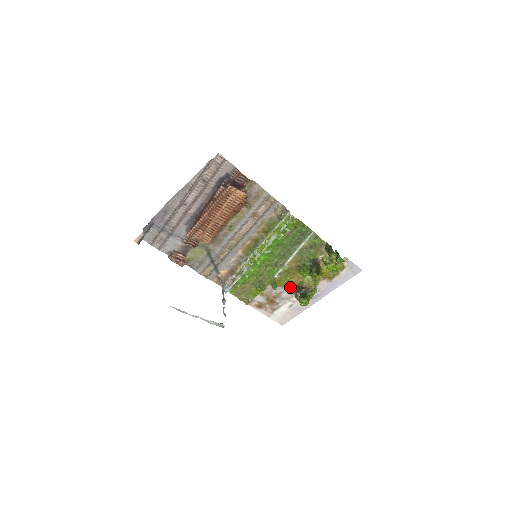
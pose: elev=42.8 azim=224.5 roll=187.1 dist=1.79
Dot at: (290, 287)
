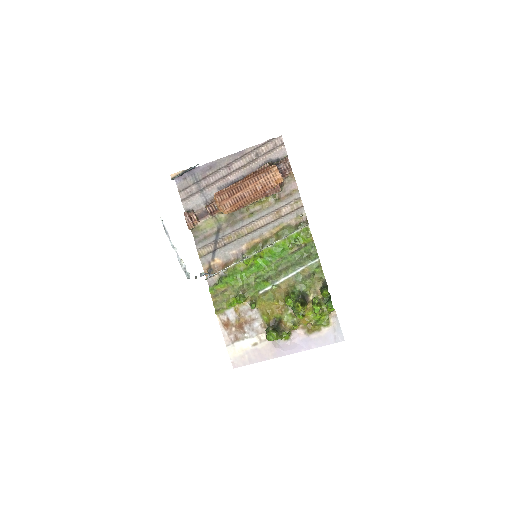
Dot at: (267, 315)
